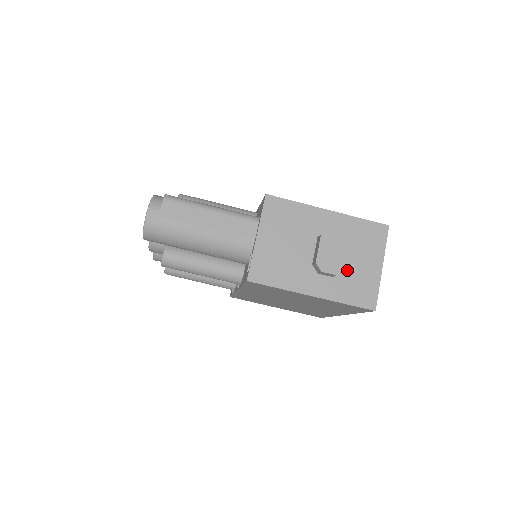
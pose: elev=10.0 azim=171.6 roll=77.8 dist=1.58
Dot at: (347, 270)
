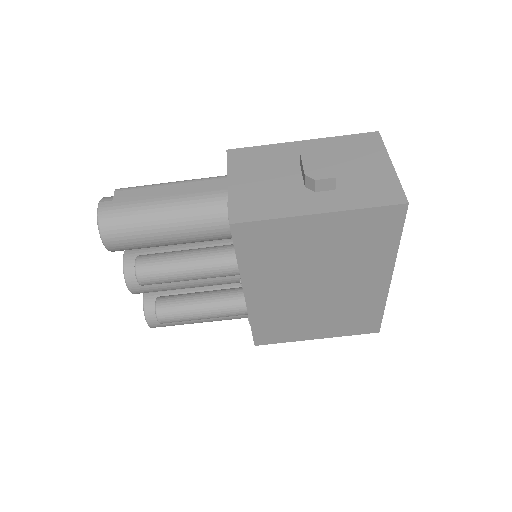
Dot at: (350, 179)
